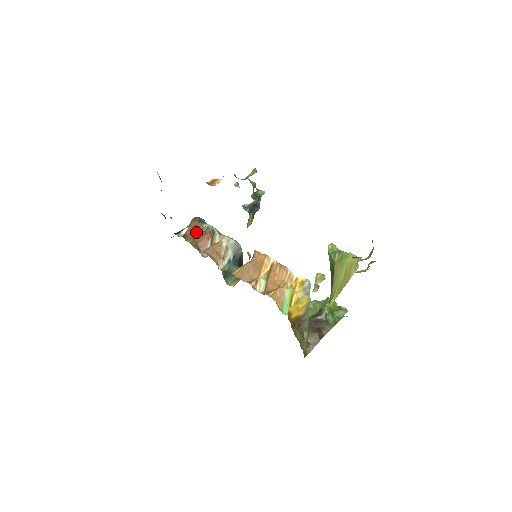
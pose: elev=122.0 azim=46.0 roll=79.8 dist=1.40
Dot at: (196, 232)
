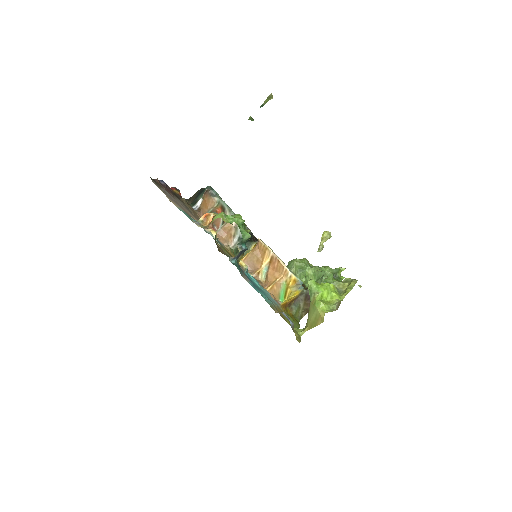
Dot at: (209, 207)
